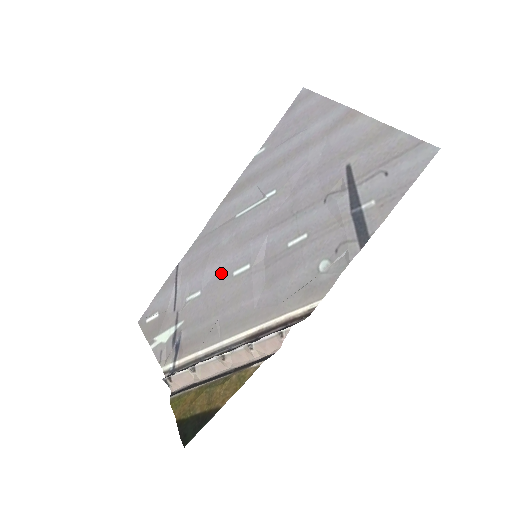
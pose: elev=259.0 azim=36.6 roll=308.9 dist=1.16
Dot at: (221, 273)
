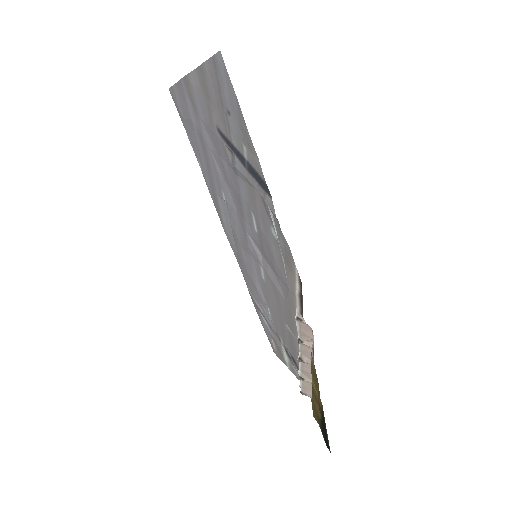
Dot at: (261, 284)
